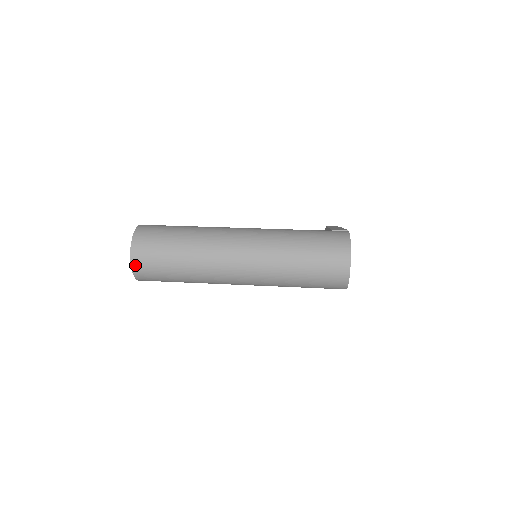
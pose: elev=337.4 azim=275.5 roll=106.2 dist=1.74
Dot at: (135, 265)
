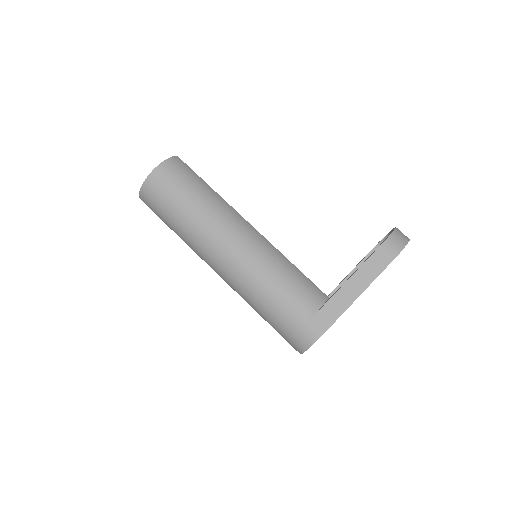
Dot at: occluded
